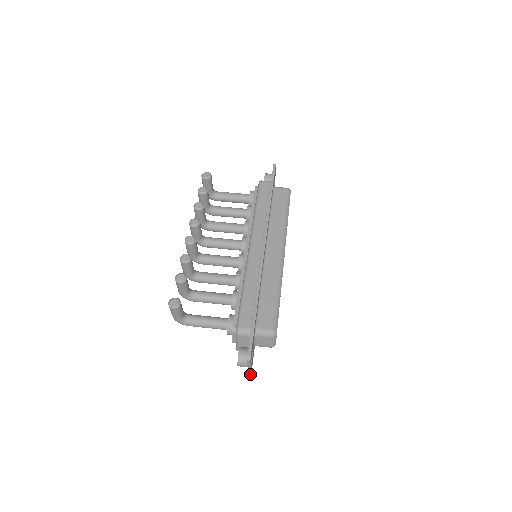
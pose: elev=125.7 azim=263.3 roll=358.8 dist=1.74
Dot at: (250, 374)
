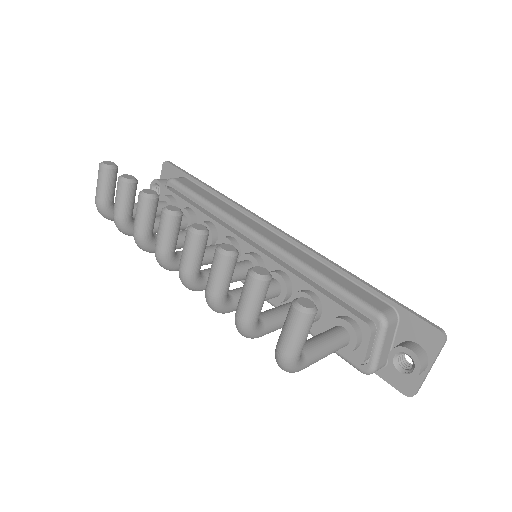
Dot at: (418, 389)
